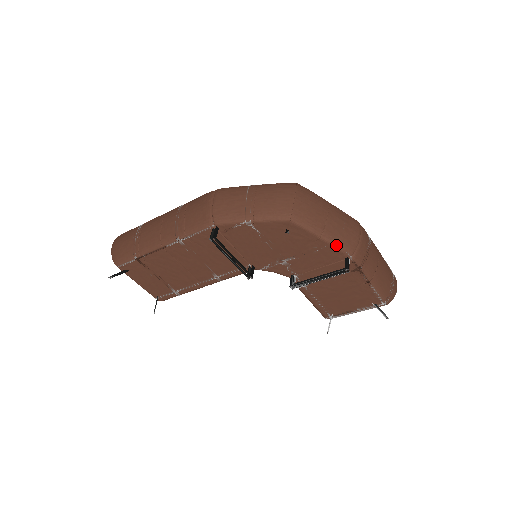
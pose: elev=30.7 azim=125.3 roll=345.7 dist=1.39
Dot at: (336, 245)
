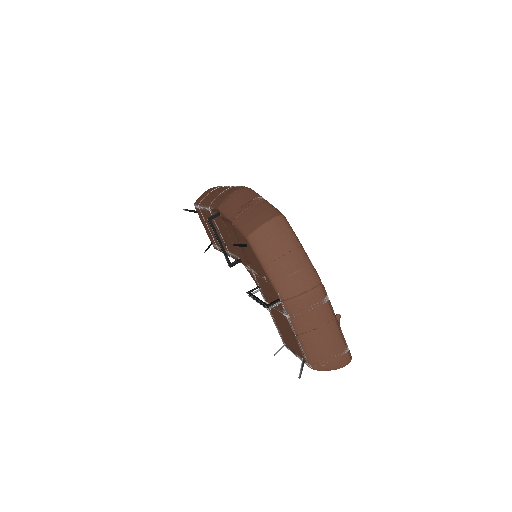
Dot at: (273, 282)
